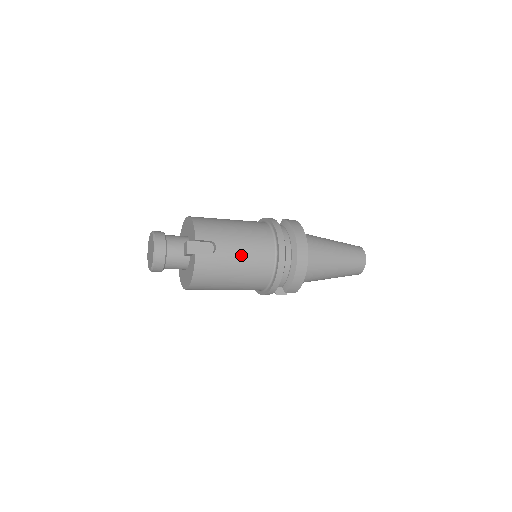
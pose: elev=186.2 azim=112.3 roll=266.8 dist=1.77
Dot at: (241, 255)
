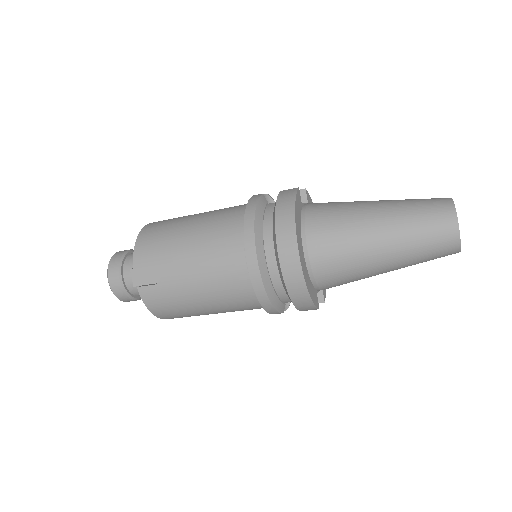
Dot at: (196, 278)
